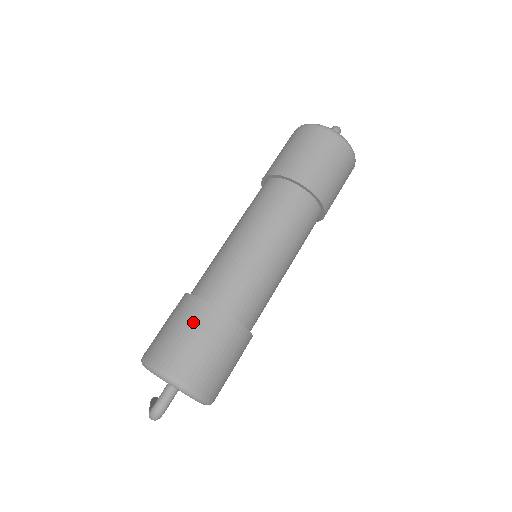
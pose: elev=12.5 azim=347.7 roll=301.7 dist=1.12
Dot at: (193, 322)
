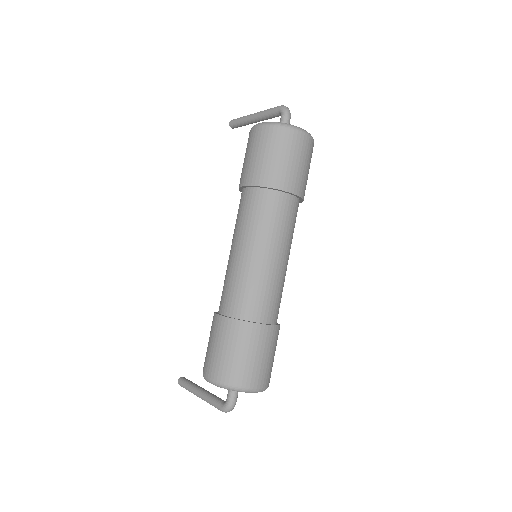
Dot at: (250, 343)
